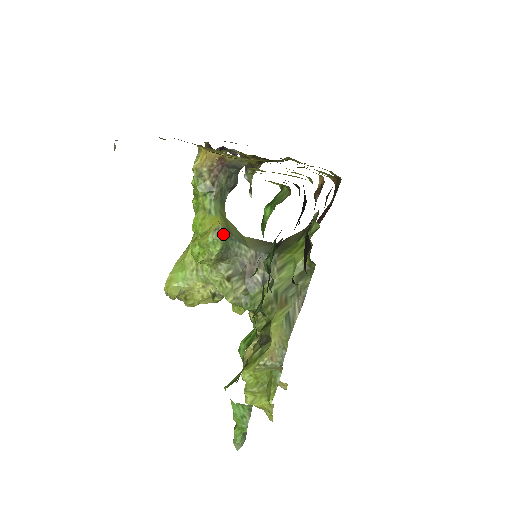
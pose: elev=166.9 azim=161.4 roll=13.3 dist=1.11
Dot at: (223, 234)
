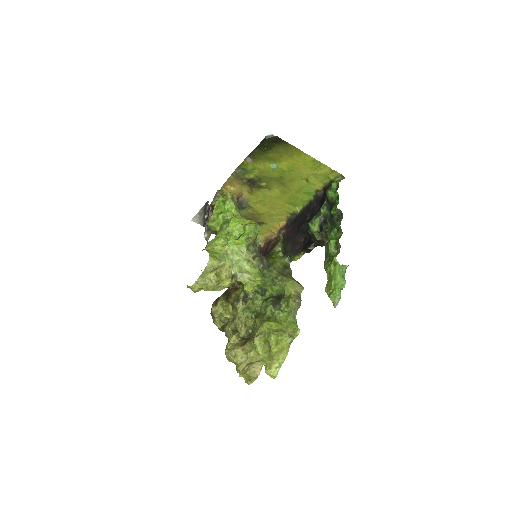
Dot at: (259, 225)
